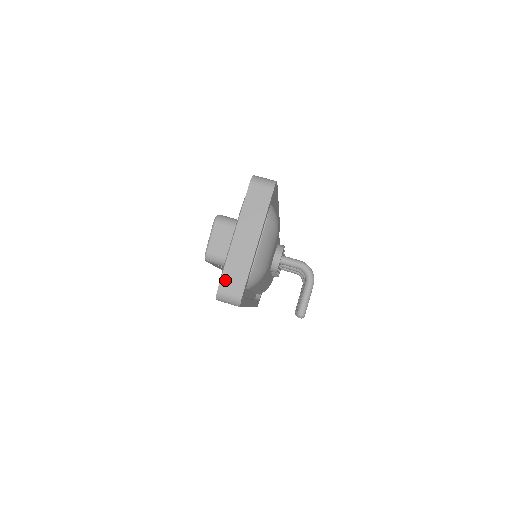
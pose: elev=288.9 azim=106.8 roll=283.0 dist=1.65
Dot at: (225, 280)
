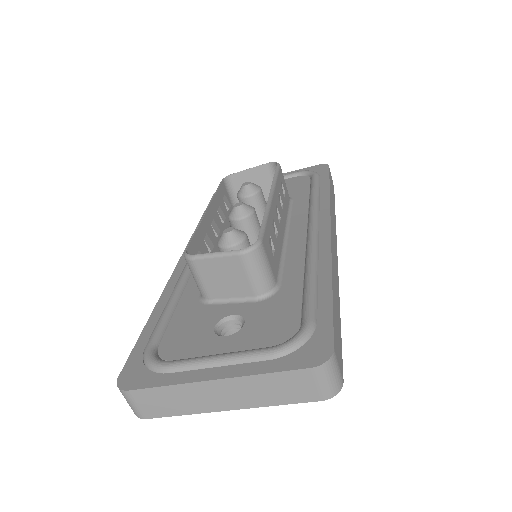
Dot at: (145, 394)
